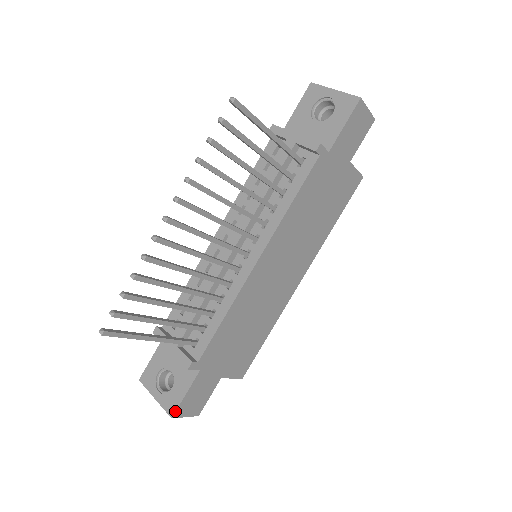
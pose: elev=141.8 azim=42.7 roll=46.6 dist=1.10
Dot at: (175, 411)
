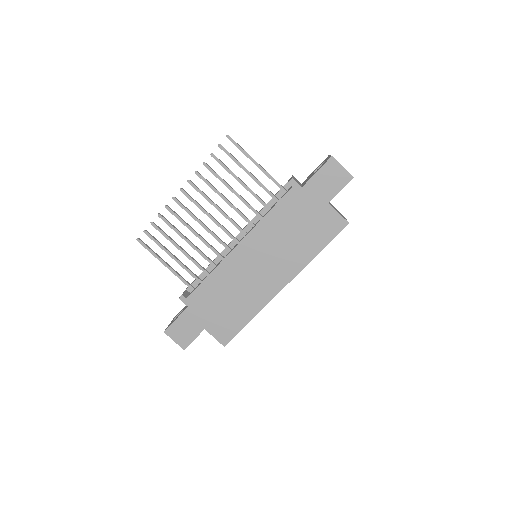
Dot at: (167, 328)
